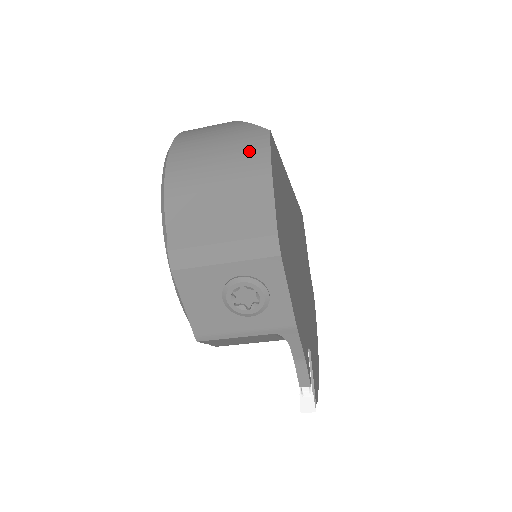
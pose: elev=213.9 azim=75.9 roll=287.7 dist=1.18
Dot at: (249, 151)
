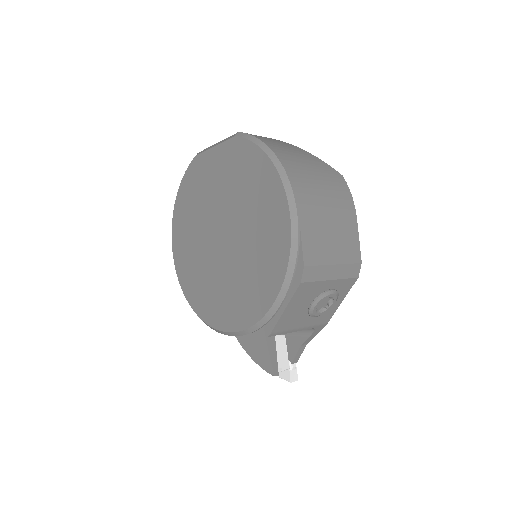
Dot at: (341, 191)
